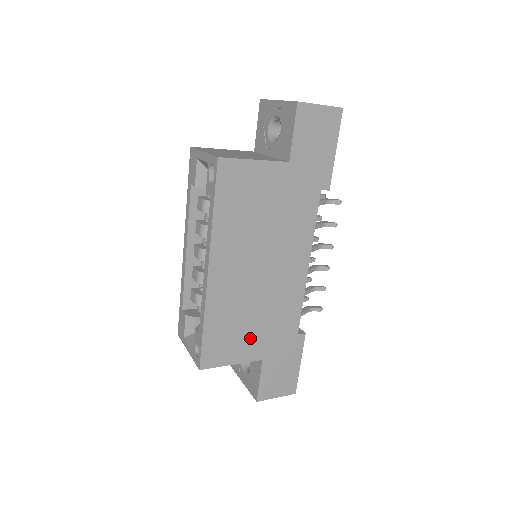
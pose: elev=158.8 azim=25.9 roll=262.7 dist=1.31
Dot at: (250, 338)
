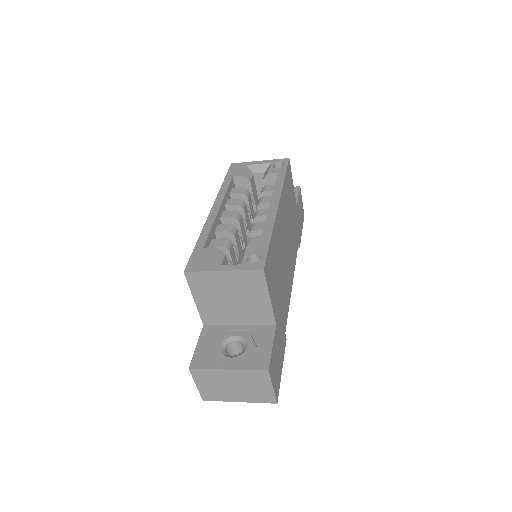
Dot at: (277, 291)
